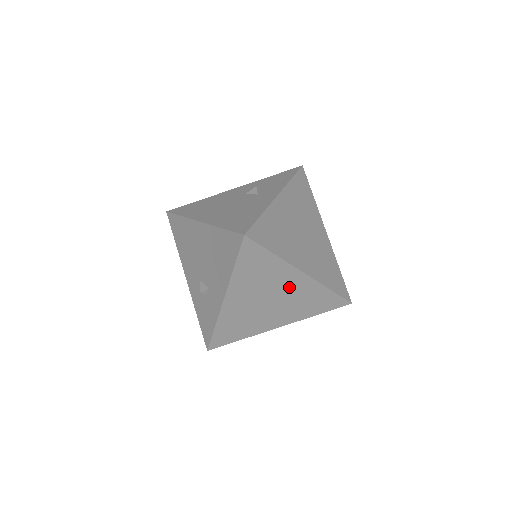
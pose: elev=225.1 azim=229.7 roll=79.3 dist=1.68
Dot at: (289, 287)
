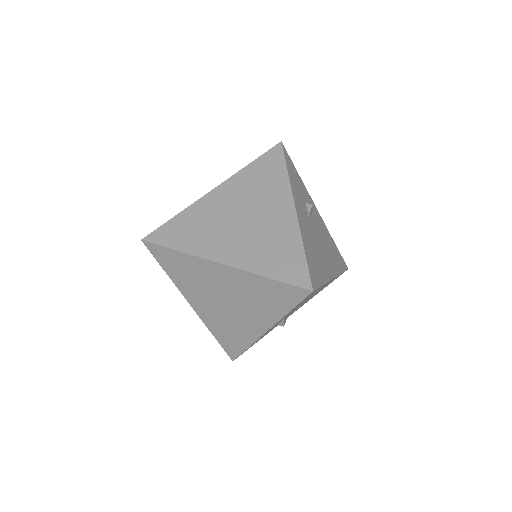
Dot at: (225, 282)
